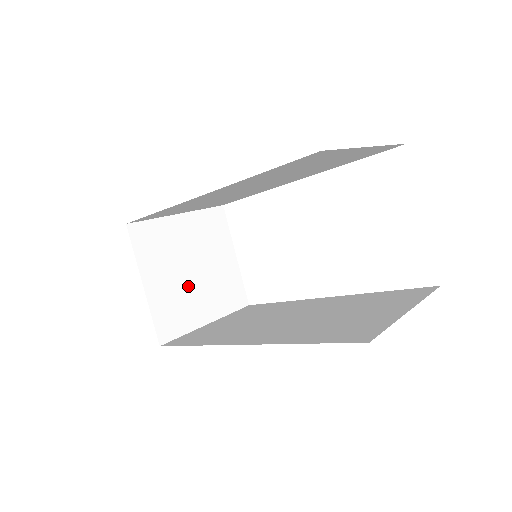
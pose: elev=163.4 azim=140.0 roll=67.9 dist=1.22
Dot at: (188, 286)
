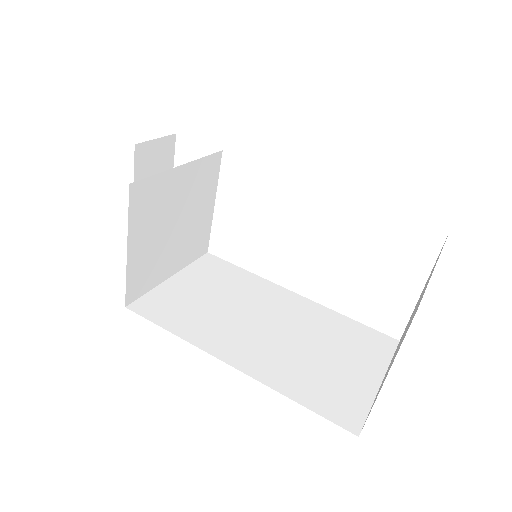
Dot at: (165, 243)
